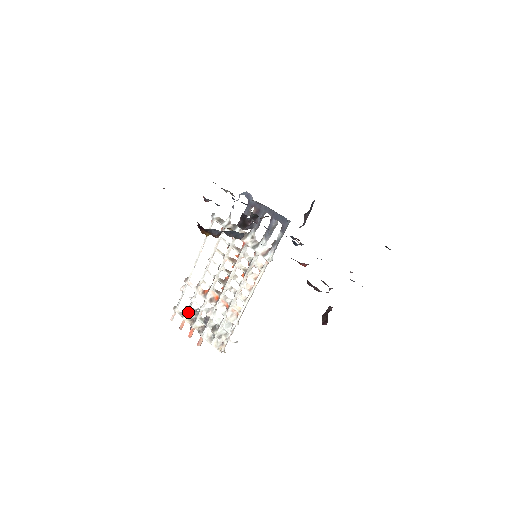
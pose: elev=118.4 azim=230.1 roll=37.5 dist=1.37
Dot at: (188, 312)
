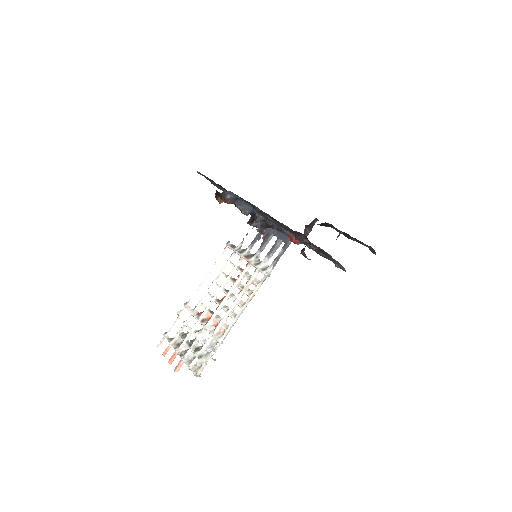
Dot at: (177, 336)
